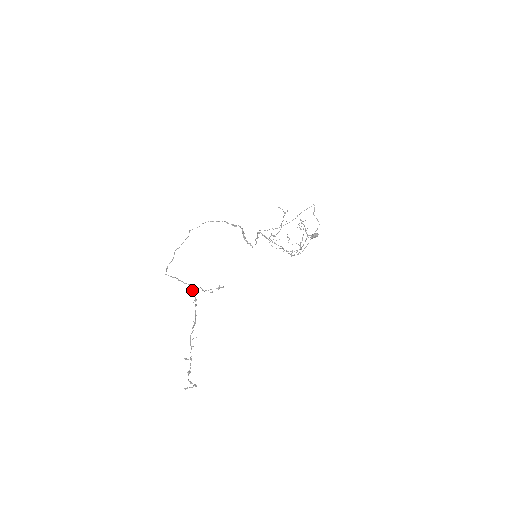
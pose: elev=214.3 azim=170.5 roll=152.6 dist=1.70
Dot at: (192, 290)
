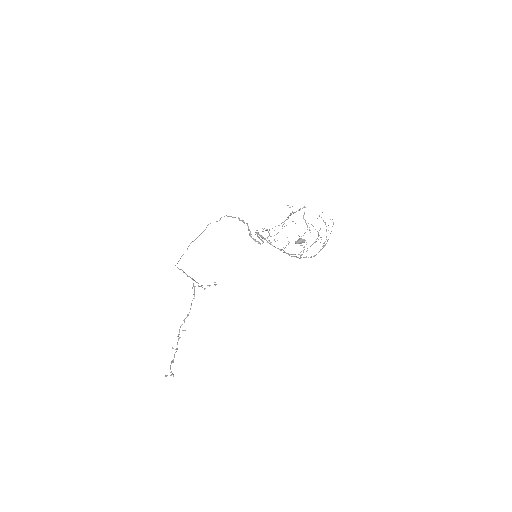
Dot at: (193, 284)
